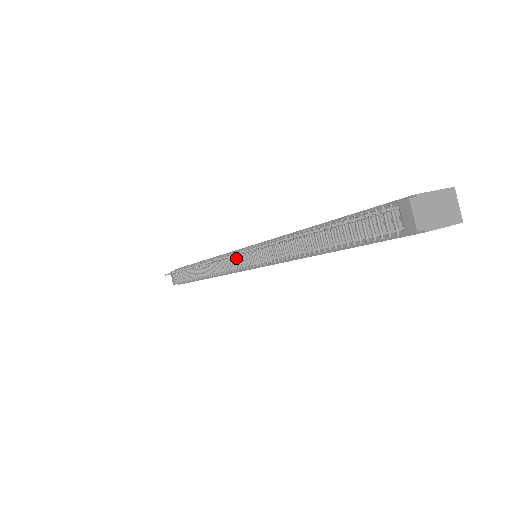
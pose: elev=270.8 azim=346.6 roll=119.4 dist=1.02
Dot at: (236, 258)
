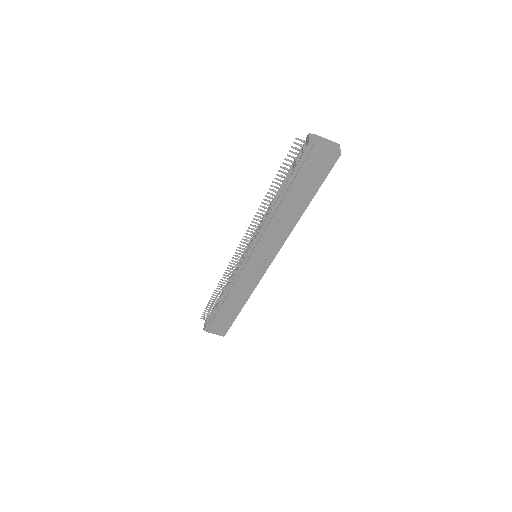
Dot at: (243, 255)
